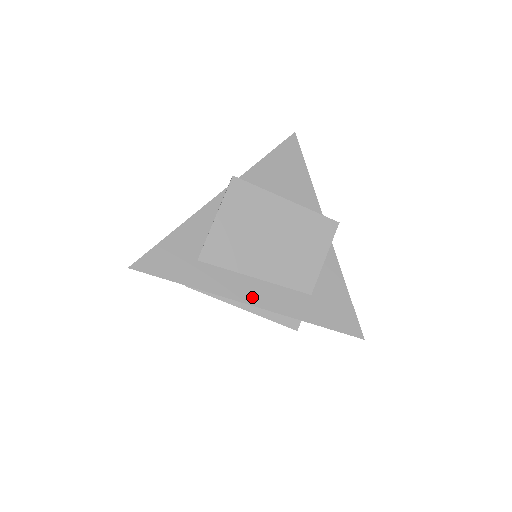
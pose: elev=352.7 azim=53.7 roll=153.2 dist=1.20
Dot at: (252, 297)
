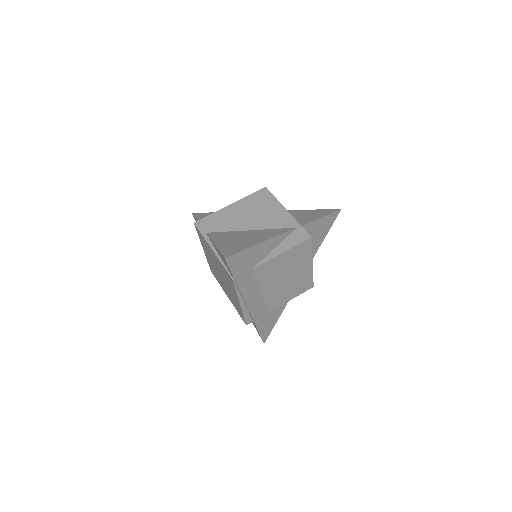
Dot at: (252, 303)
